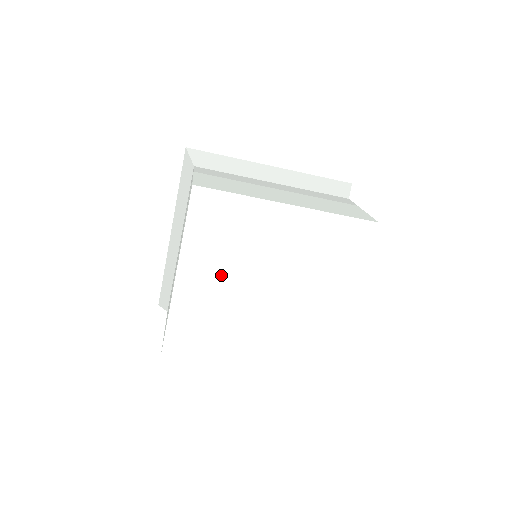
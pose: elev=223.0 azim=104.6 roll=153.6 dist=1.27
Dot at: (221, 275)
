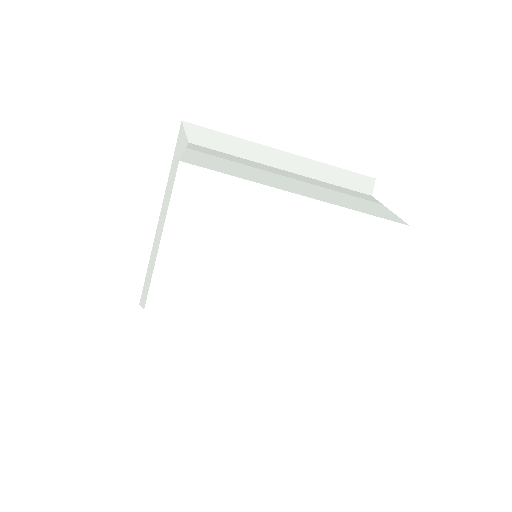
Dot at: (209, 277)
